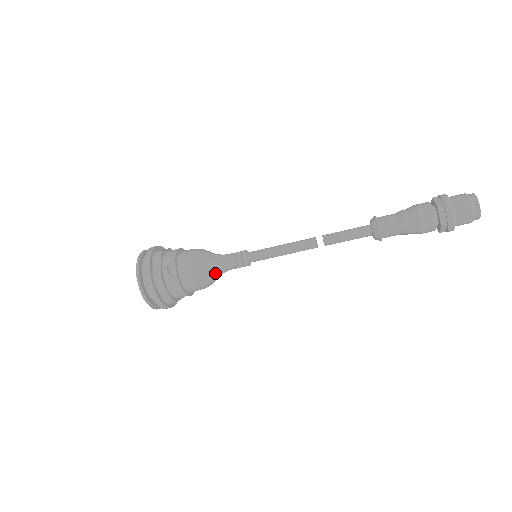
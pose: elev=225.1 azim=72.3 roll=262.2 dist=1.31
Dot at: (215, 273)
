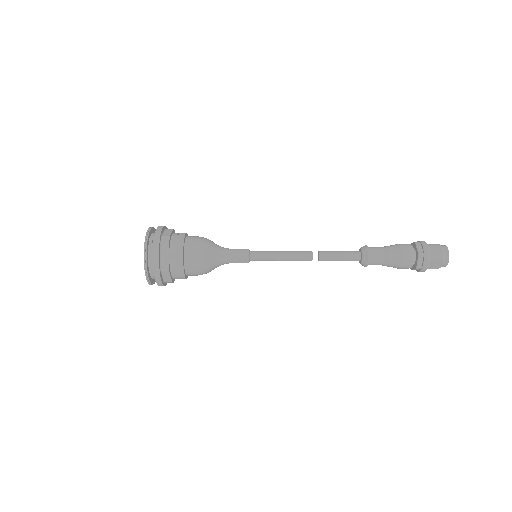
Dot at: (217, 265)
